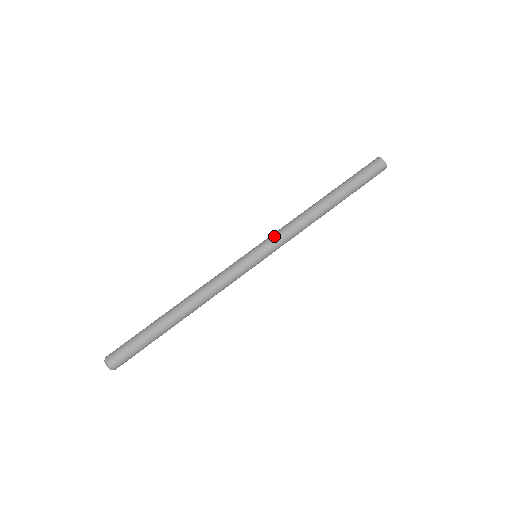
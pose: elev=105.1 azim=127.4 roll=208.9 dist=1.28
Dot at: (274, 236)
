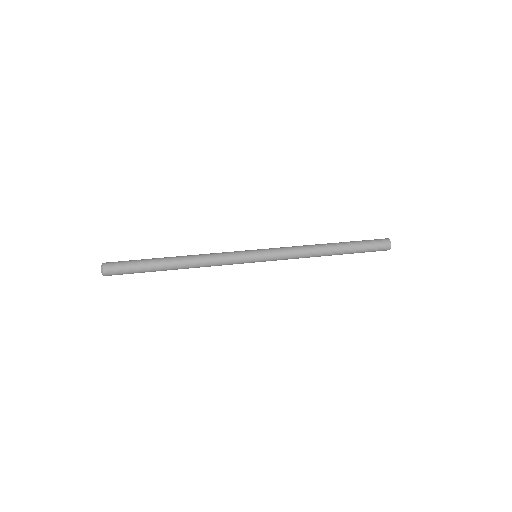
Dot at: (278, 249)
